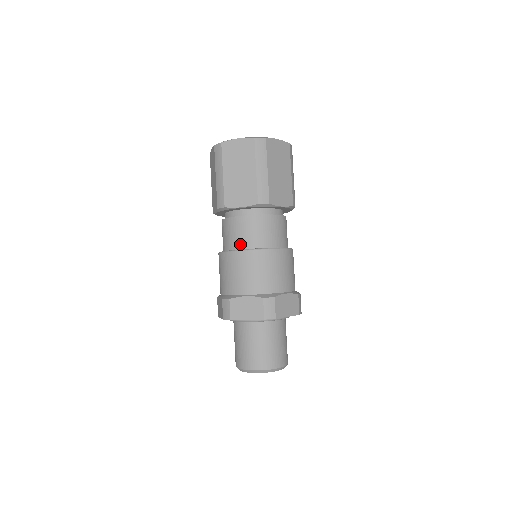
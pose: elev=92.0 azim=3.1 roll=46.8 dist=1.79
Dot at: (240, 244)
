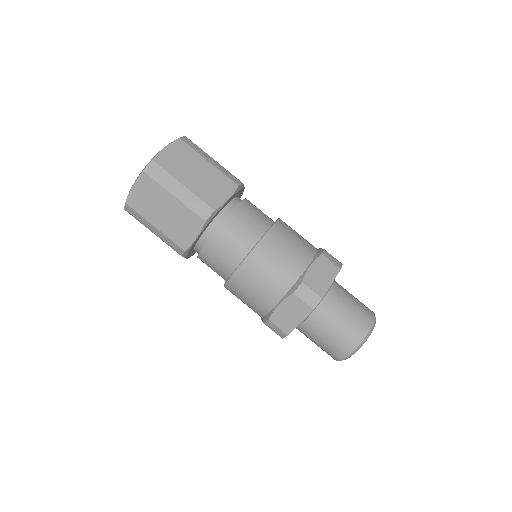
Dot at: (229, 266)
